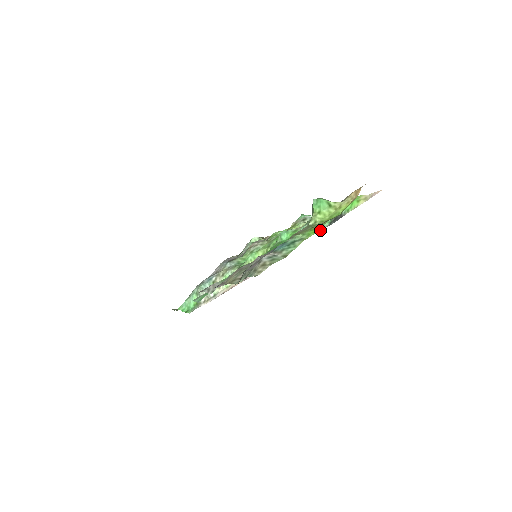
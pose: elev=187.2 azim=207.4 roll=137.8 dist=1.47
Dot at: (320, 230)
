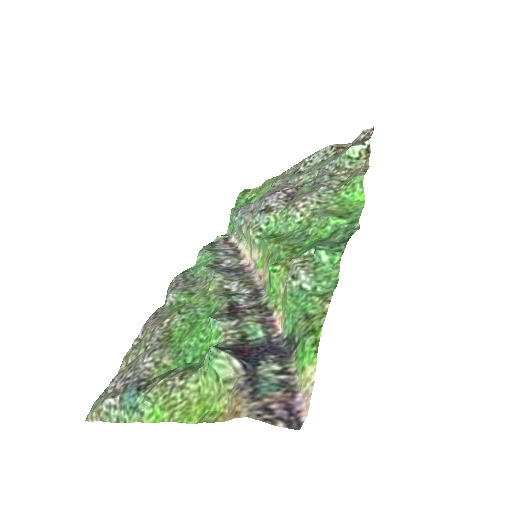
Dot at: (280, 328)
